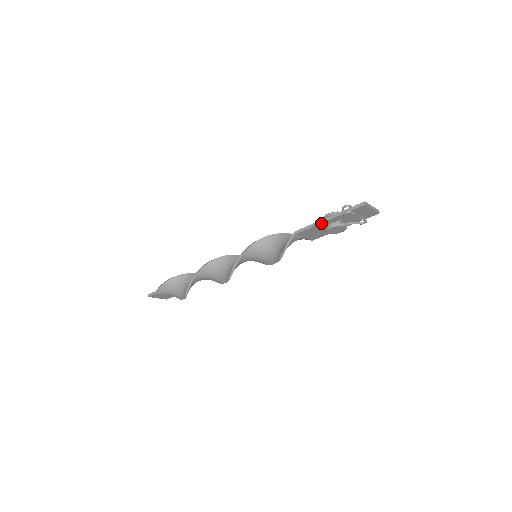
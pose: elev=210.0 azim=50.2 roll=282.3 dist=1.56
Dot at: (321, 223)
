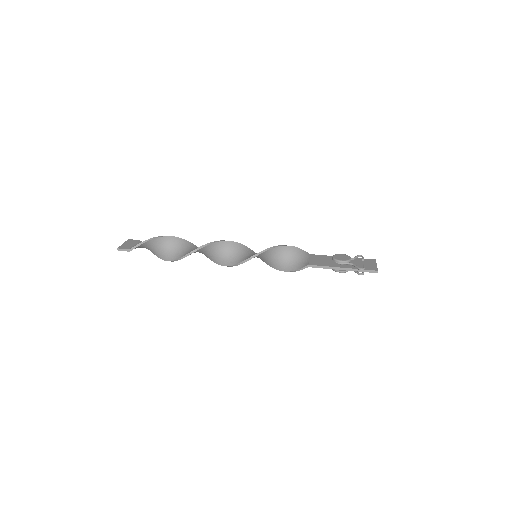
Dot at: (335, 269)
